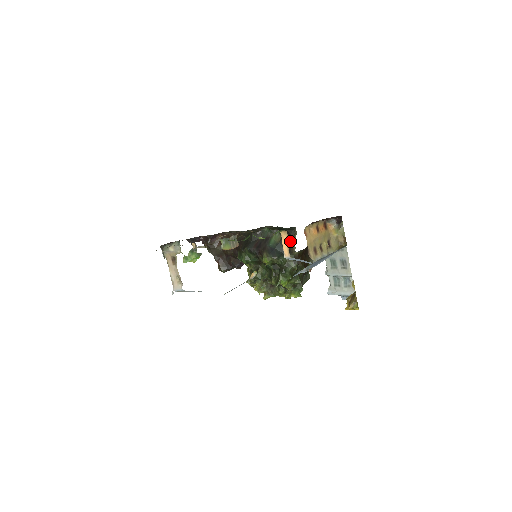
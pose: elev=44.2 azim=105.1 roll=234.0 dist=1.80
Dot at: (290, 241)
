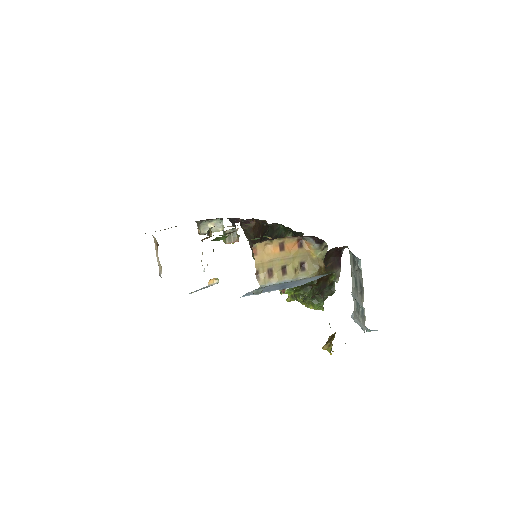
Dot at: occluded
